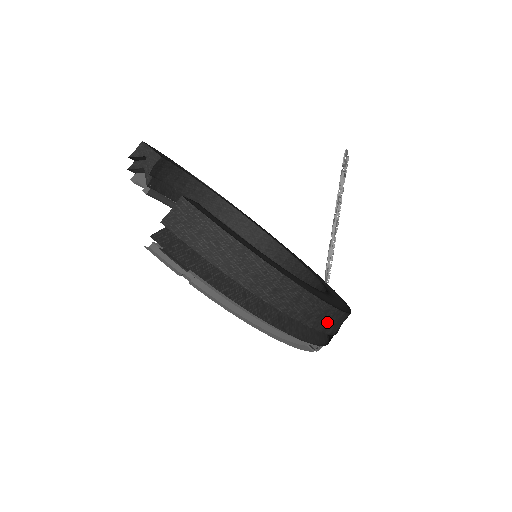
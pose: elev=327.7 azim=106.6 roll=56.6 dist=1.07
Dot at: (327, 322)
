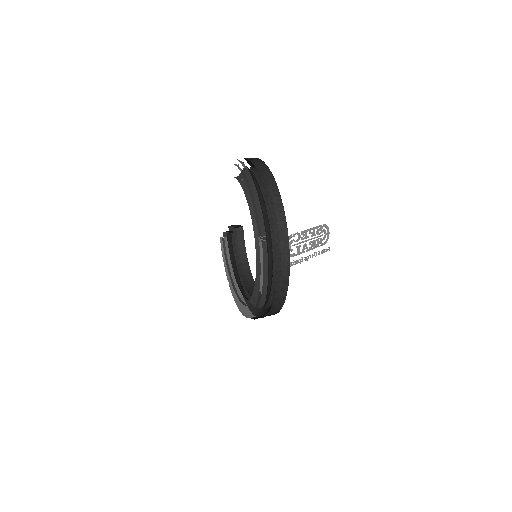
Dot at: (277, 220)
